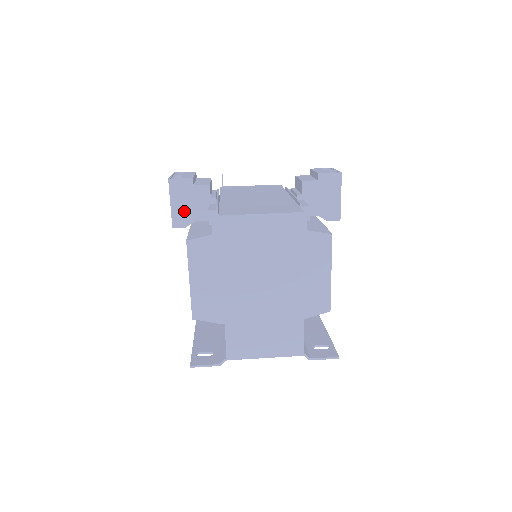
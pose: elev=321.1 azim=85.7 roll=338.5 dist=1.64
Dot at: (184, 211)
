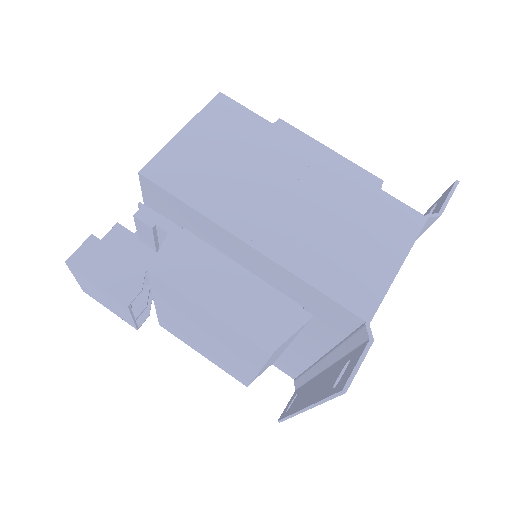
Dot at: (120, 275)
